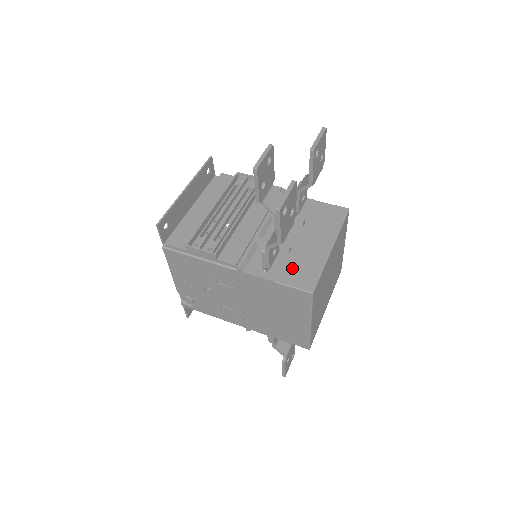
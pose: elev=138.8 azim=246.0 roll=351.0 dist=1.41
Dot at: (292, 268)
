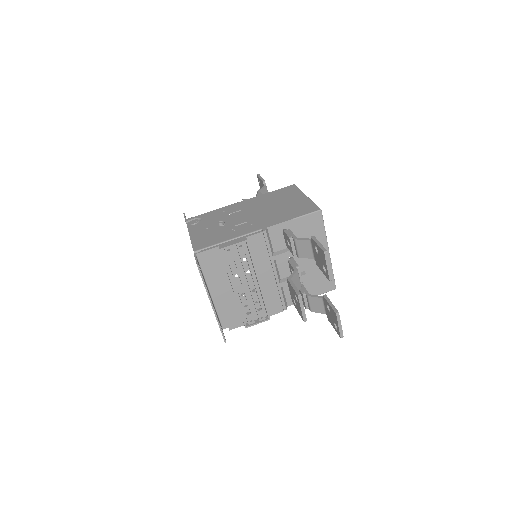
Dot at: (314, 284)
